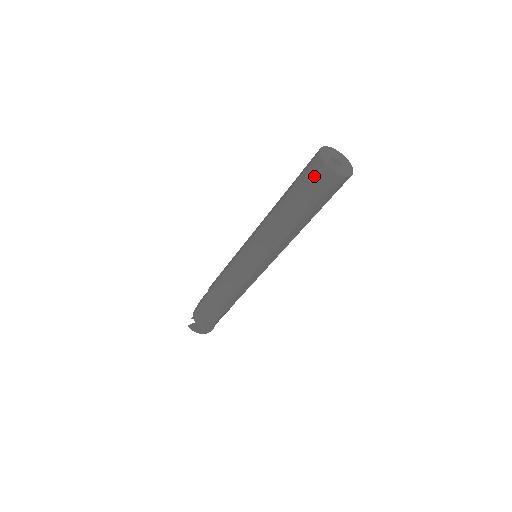
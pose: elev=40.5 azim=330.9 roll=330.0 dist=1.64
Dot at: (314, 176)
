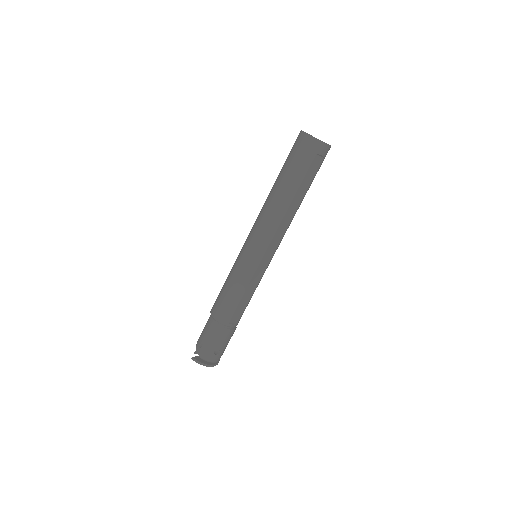
Dot at: (300, 148)
